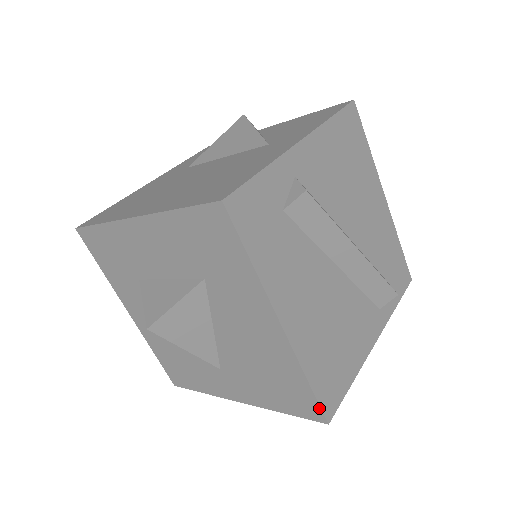
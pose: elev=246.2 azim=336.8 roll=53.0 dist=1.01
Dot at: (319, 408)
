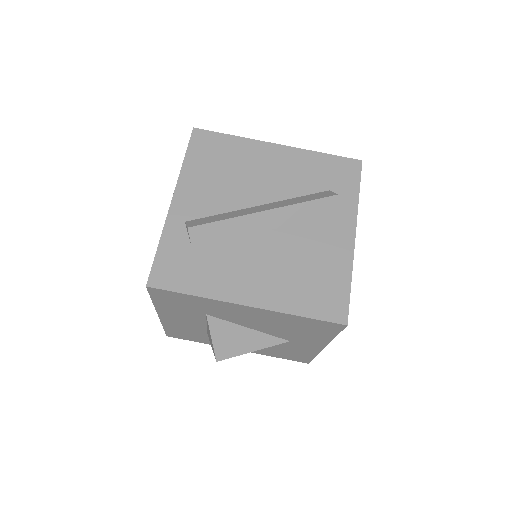
Dot at: (329, 323)
